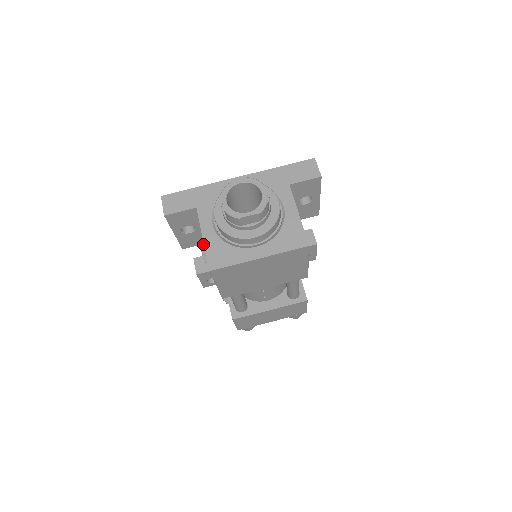
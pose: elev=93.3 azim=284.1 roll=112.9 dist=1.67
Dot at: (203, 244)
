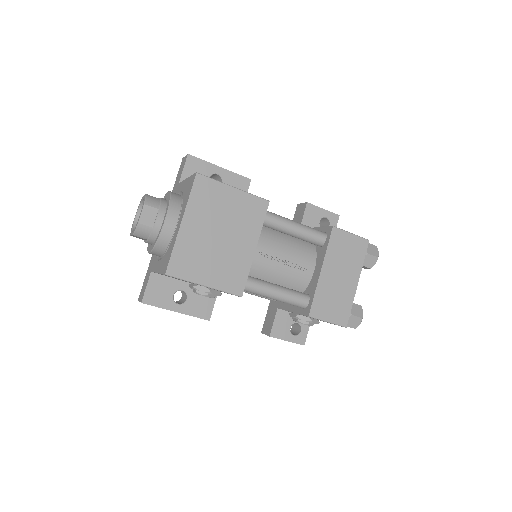
Dot at: occluded
